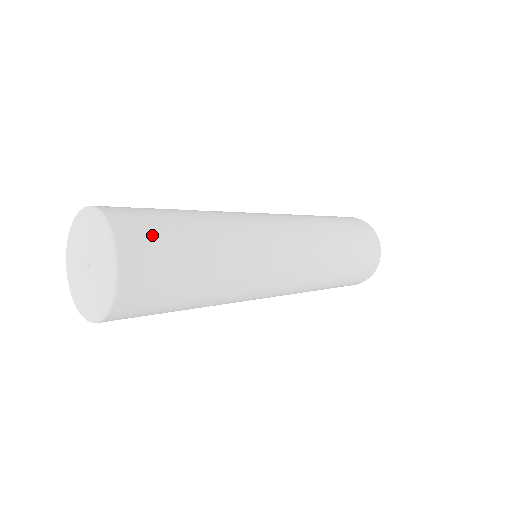
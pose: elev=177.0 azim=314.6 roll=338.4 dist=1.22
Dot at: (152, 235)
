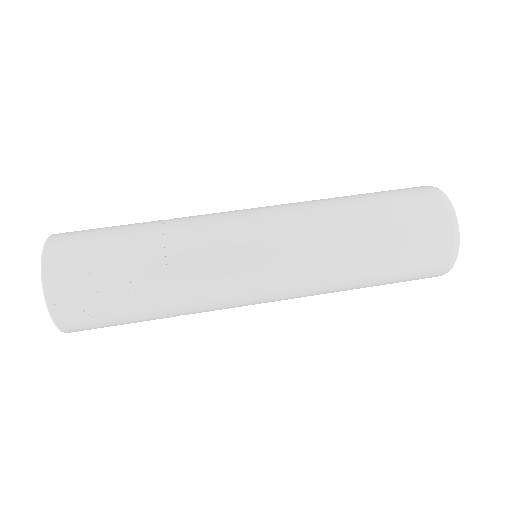
Dot at: (96, 324)
